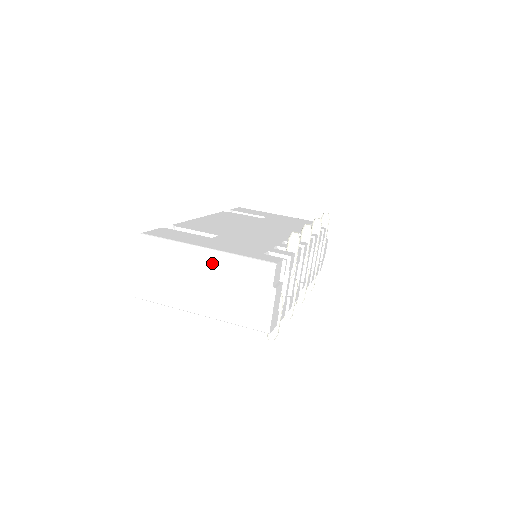
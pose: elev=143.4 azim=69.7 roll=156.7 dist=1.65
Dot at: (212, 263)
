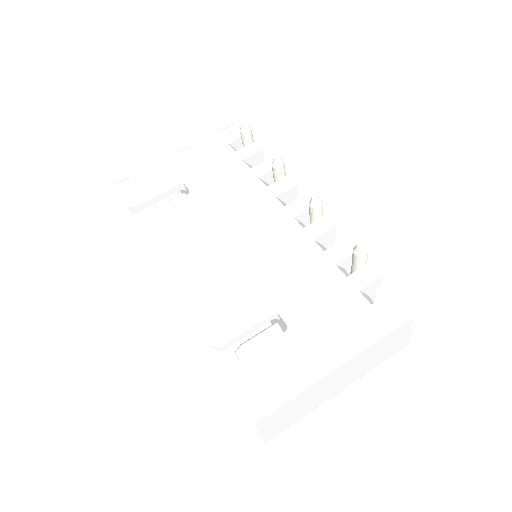
Dot at: (348, 366)
